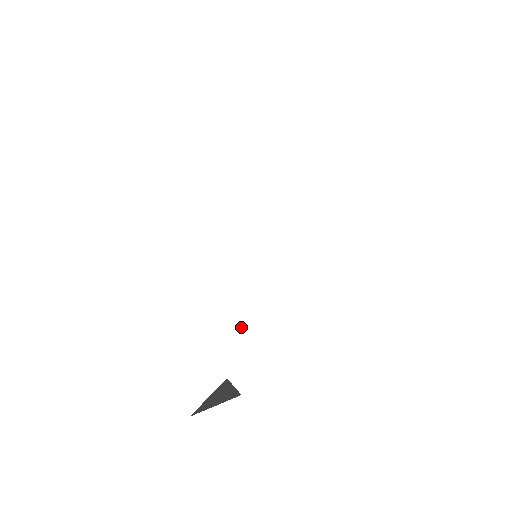
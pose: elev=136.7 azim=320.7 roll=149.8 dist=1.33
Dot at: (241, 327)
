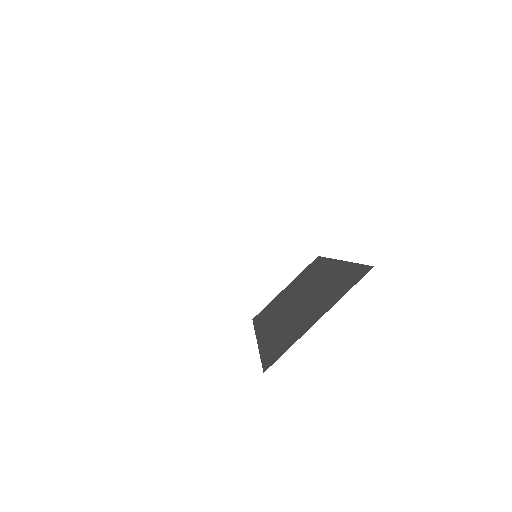
Dot at: occluded
